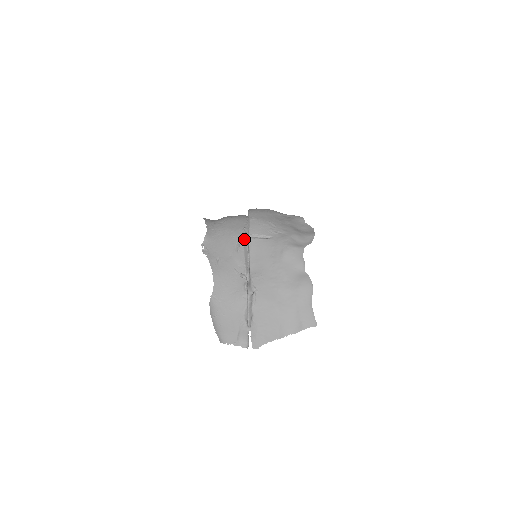
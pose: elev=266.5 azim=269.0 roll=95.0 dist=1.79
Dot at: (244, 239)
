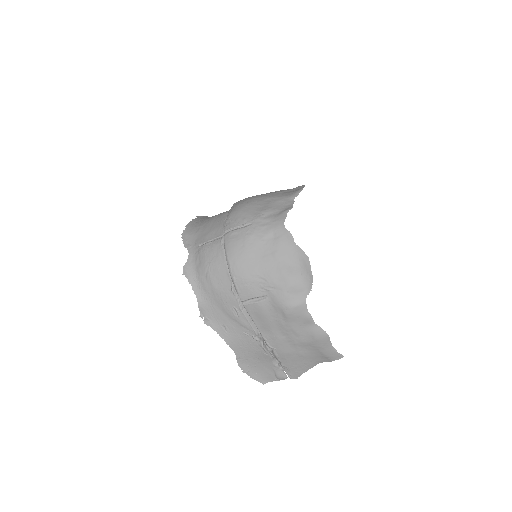
Dot at: (238, 302)
